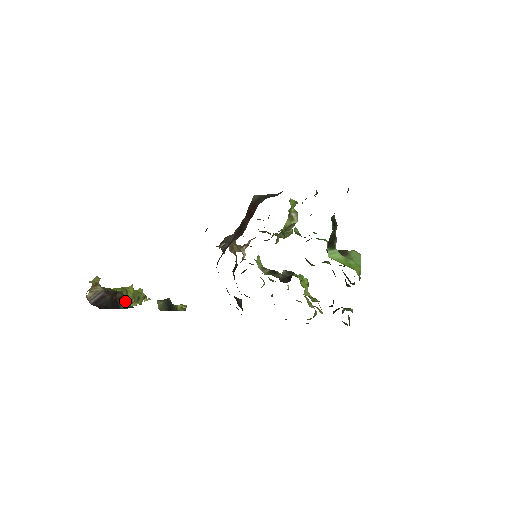
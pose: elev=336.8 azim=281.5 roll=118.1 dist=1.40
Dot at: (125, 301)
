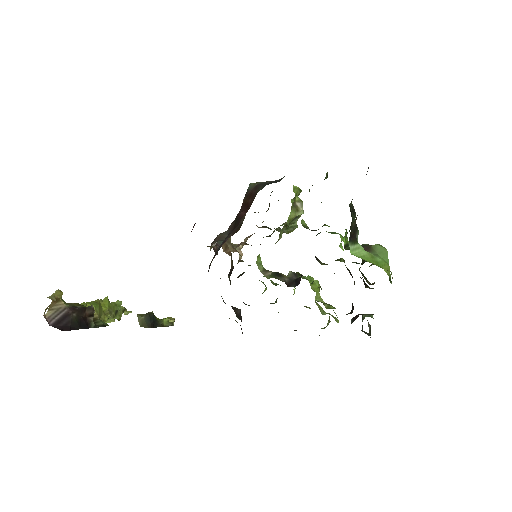
Dot at: (98, 318)
